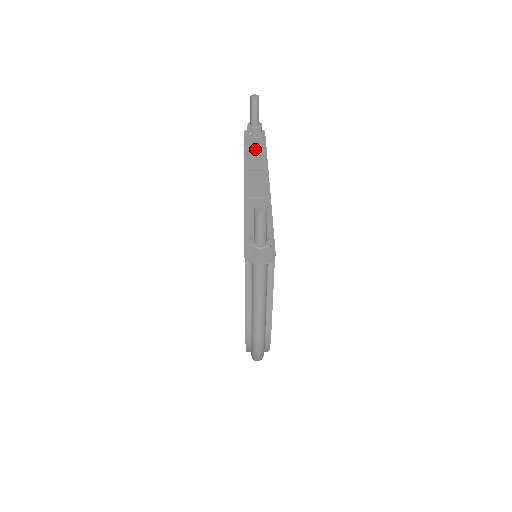
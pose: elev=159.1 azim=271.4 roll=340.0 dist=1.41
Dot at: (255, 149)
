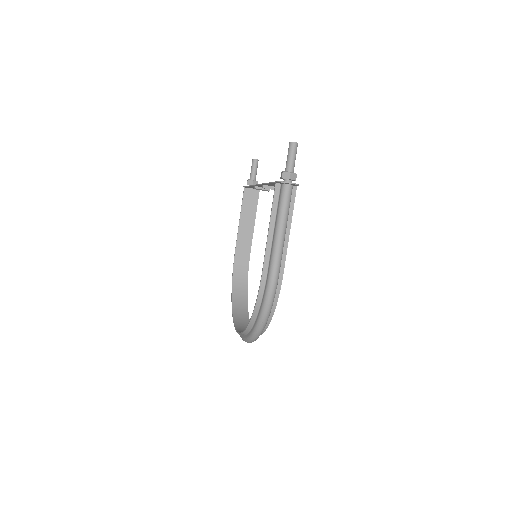
Dot at: occluded
